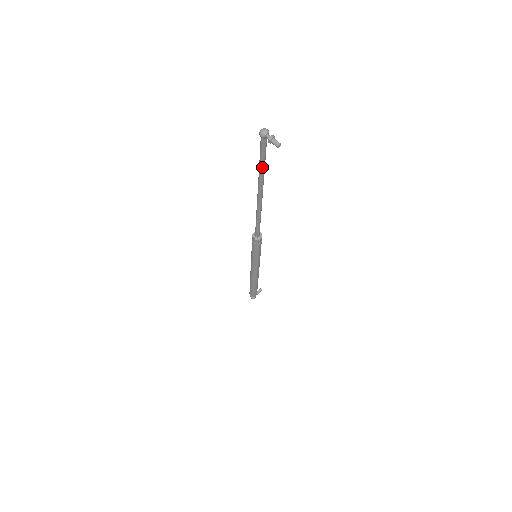
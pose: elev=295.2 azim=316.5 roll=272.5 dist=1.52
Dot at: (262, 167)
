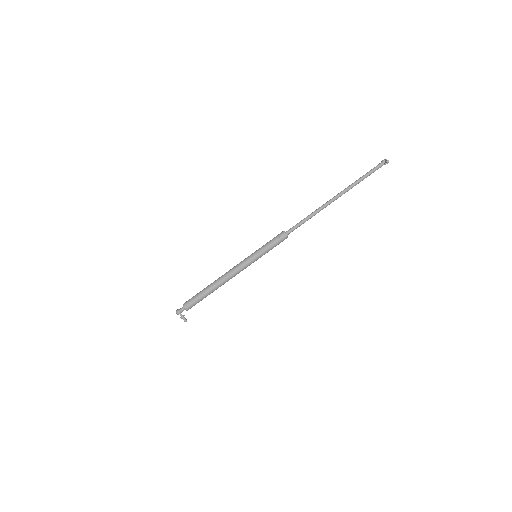
Dot at: (360, 179)
